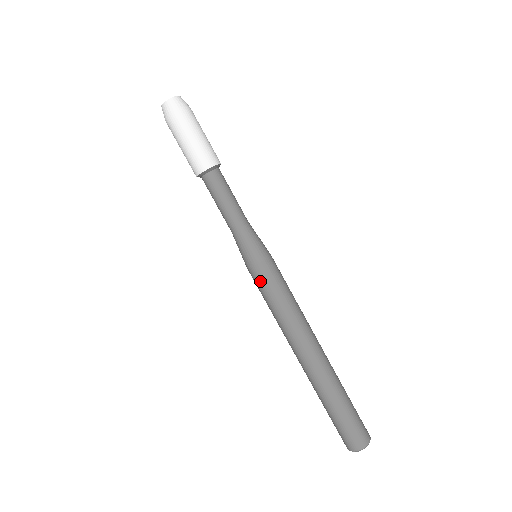
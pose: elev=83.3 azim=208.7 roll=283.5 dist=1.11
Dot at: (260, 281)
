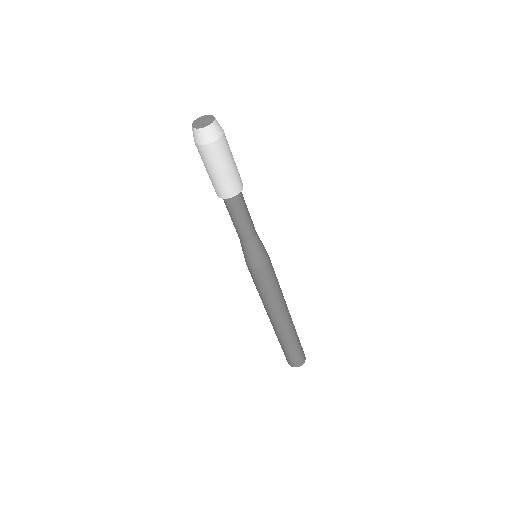
Dot at: (251, 276)
